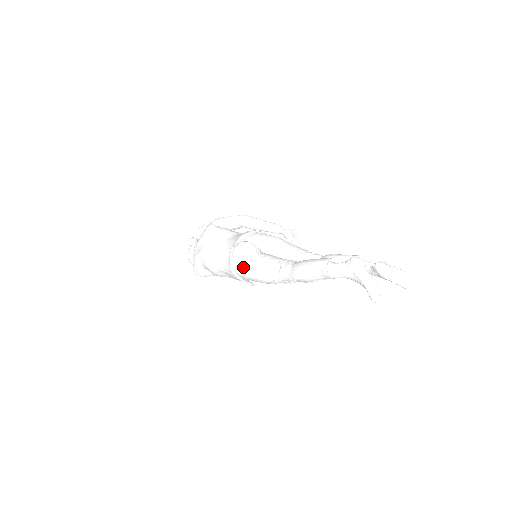
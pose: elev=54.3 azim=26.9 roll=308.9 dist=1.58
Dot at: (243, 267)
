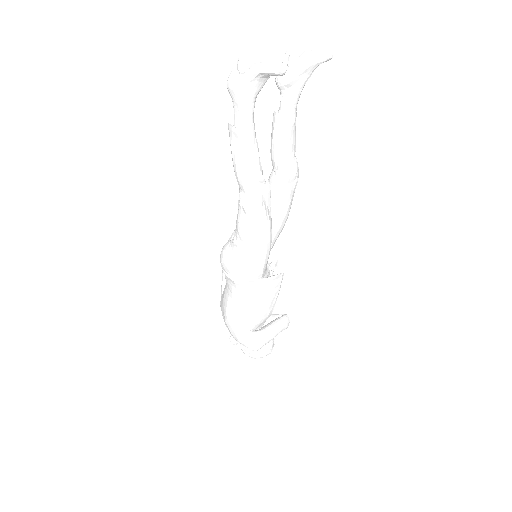
Dot at: (236, 262)
